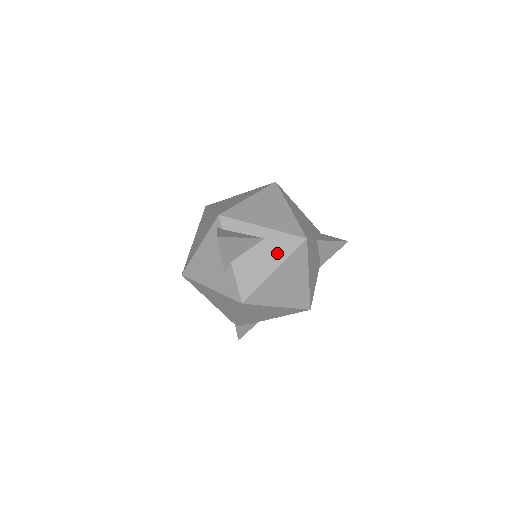
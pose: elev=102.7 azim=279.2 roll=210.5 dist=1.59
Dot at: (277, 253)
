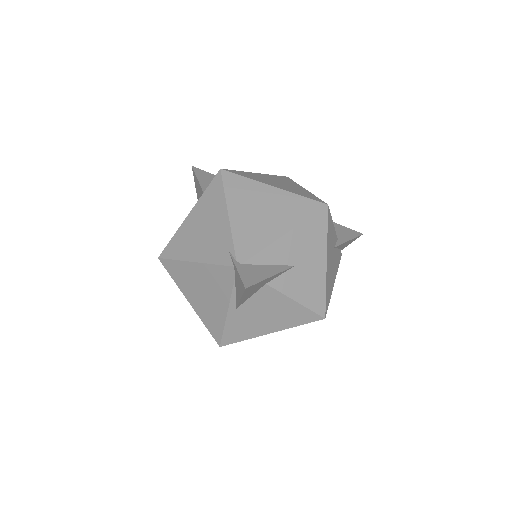
Dot at: occluded
